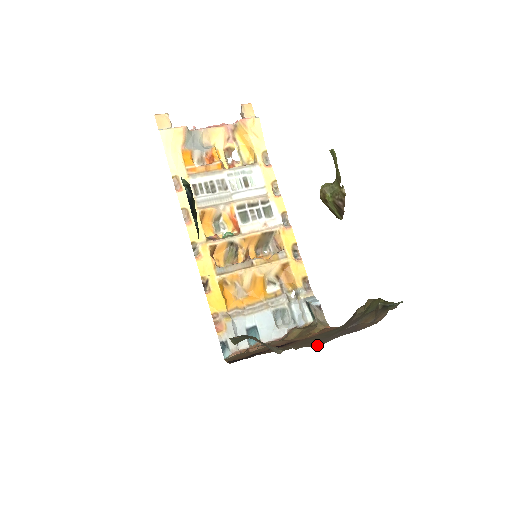
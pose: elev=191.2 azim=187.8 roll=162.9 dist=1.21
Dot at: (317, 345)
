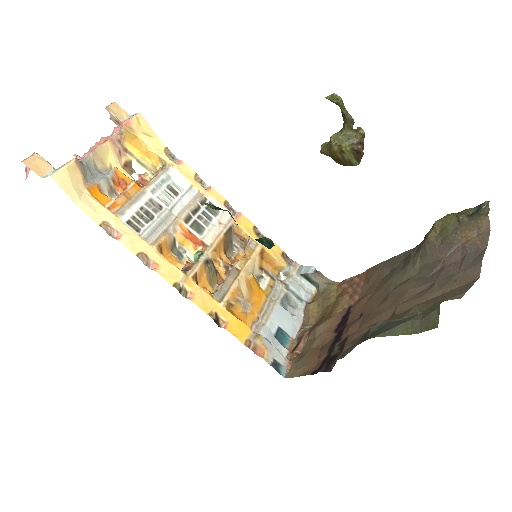
Dot at: (467, 282)
